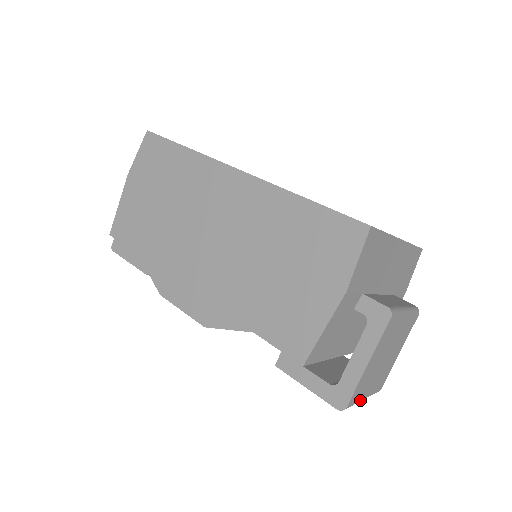
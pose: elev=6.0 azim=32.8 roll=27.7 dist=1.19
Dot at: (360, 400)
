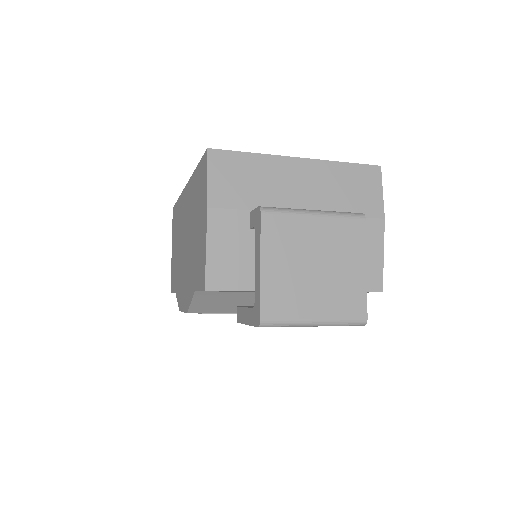
Dot at: (301, 320)
